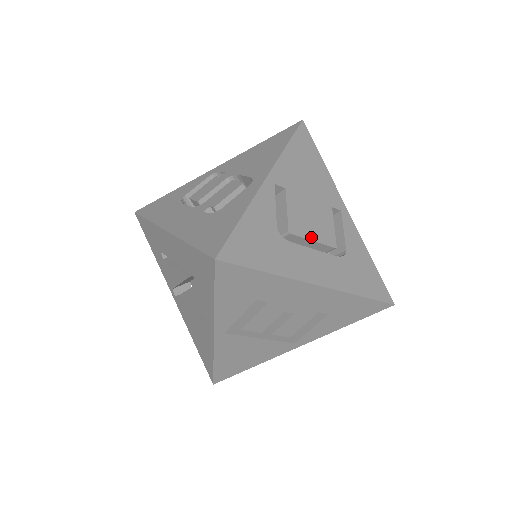
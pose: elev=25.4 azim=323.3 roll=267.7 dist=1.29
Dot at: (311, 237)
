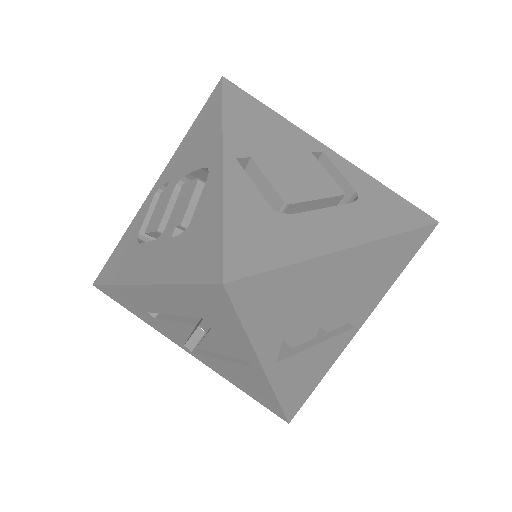
Dot at: (312, 196)
